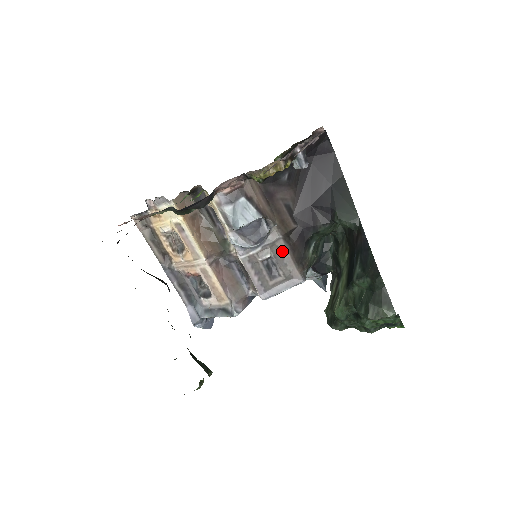
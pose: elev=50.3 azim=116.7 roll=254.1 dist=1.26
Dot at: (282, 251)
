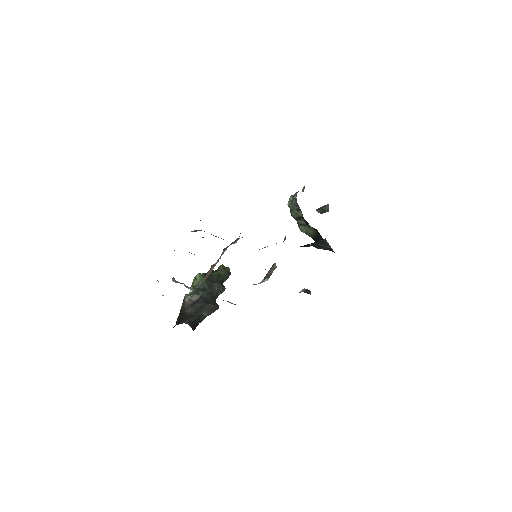
Dot at: occluded
